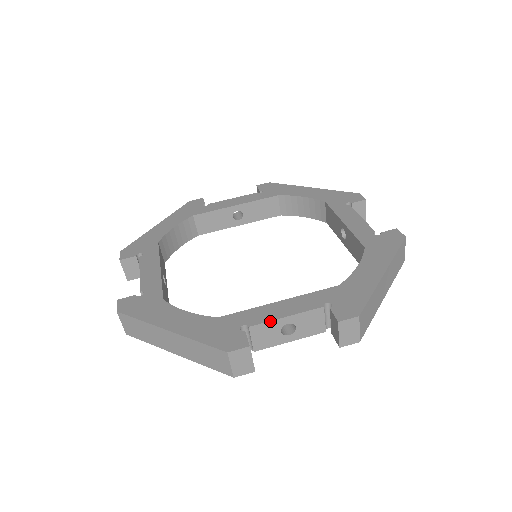
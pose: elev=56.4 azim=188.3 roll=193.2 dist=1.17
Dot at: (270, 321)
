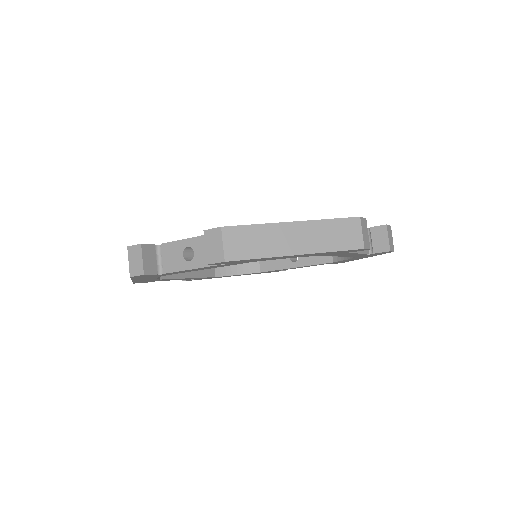
Dot at: occluded
